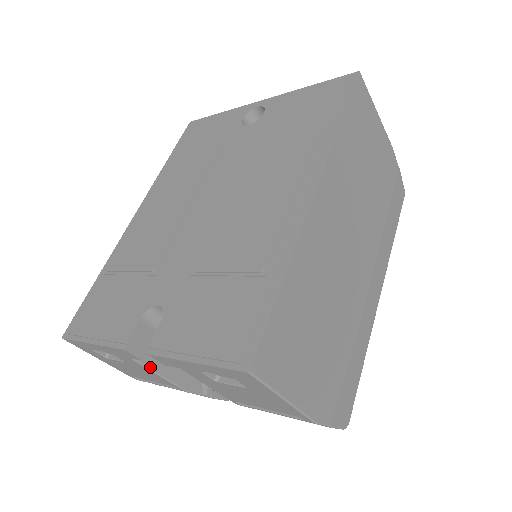
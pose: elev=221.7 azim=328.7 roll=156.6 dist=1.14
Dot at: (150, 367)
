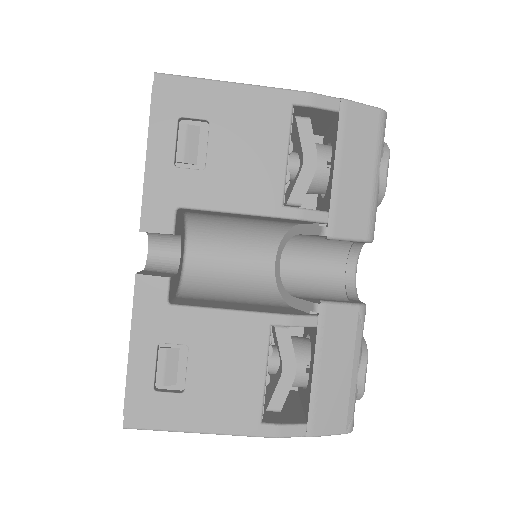
Dot at: (204, 307)
